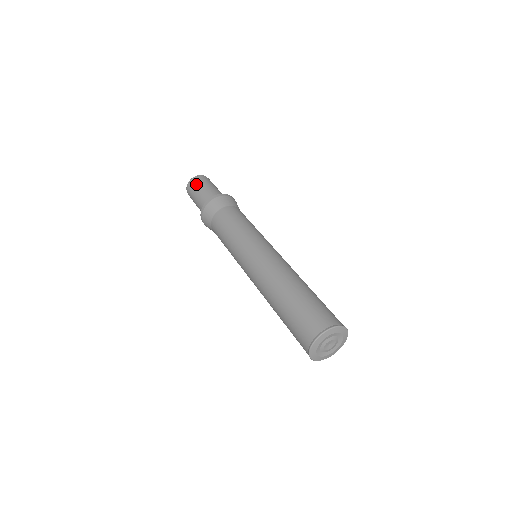
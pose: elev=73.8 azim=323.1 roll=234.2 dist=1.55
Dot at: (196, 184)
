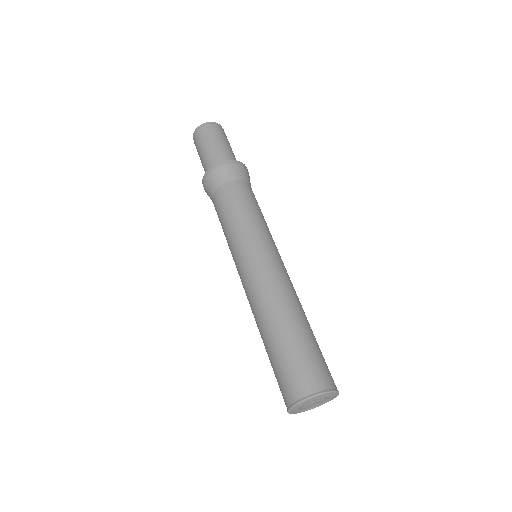
Dot at: (215, 132)
